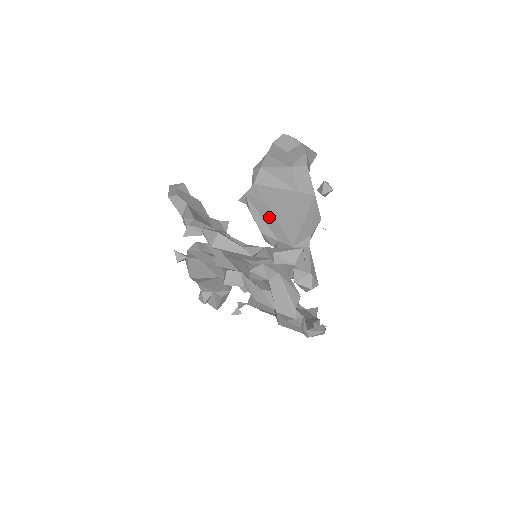
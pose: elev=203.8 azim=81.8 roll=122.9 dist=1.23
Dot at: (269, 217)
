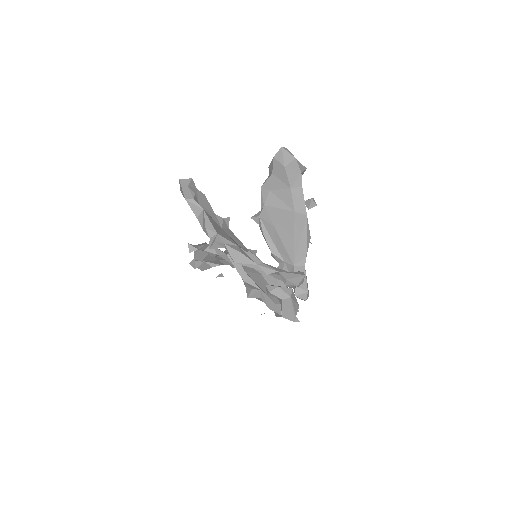
Dot at: (277, 239)
